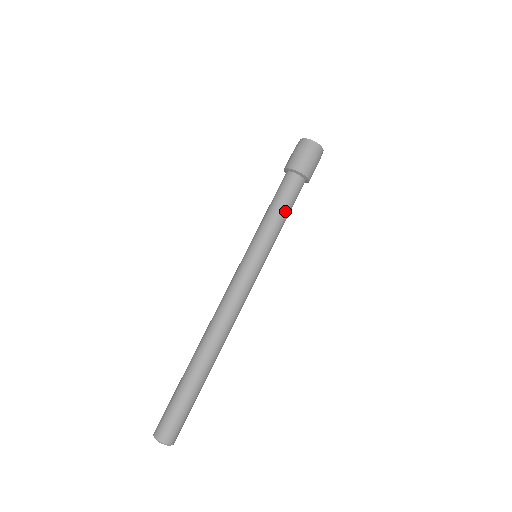
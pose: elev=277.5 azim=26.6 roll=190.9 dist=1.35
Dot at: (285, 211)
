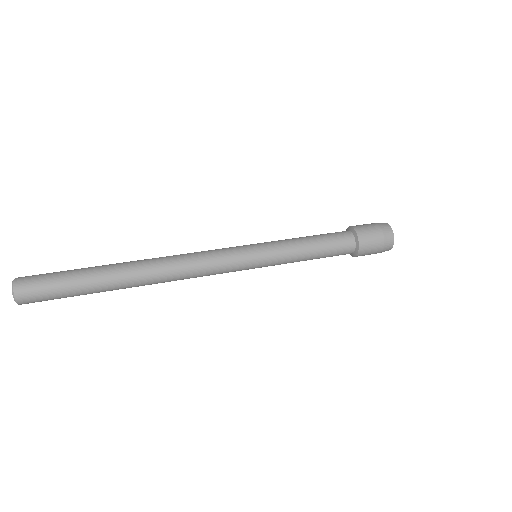
Dot at: (312, 238)
